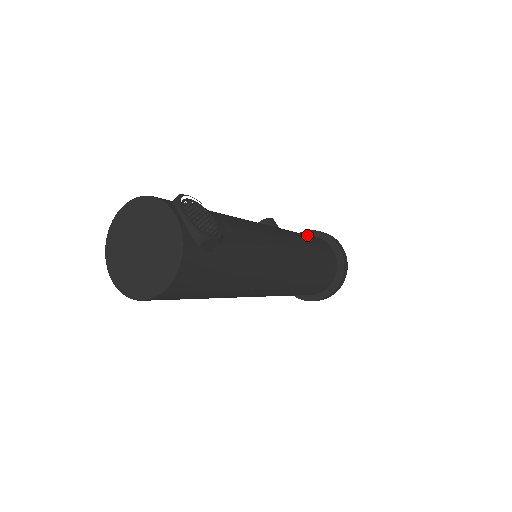
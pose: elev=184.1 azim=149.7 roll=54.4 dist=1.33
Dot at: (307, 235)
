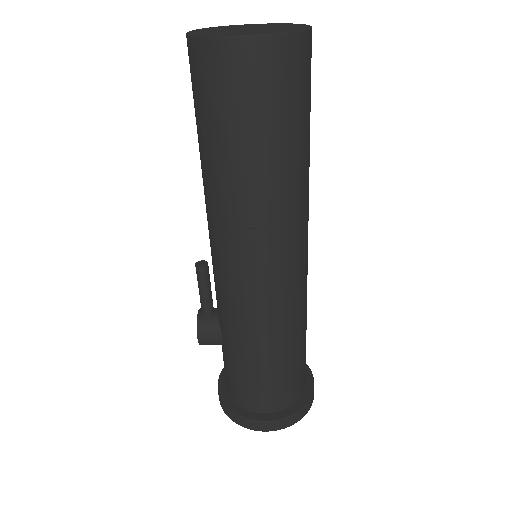
Dot at: occluded
